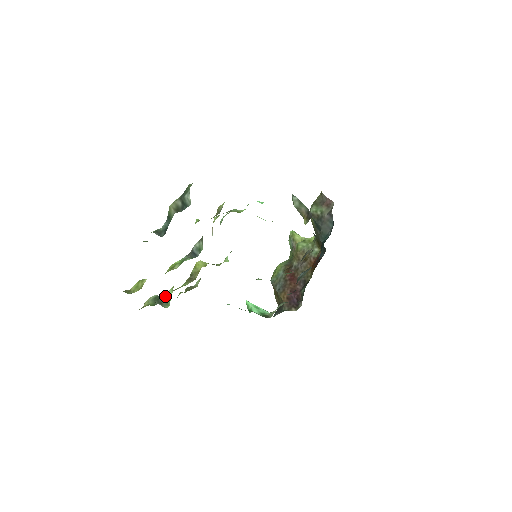
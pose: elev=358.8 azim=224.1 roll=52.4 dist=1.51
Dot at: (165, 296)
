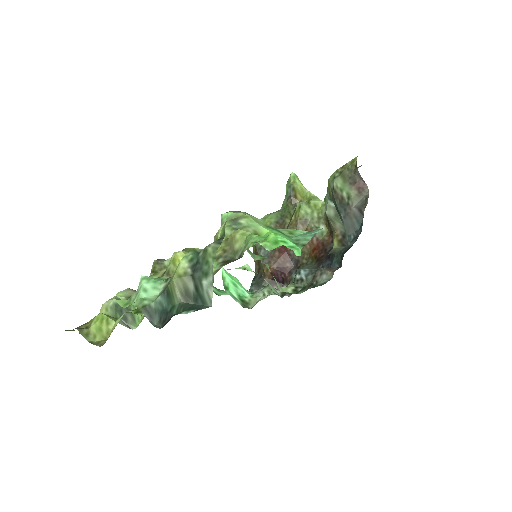
Dot at: (131, 308)
